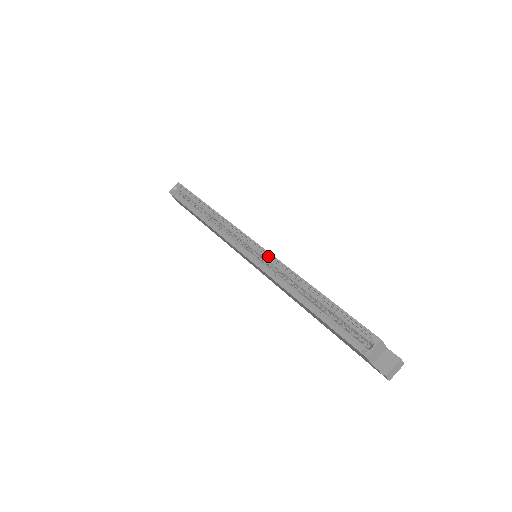
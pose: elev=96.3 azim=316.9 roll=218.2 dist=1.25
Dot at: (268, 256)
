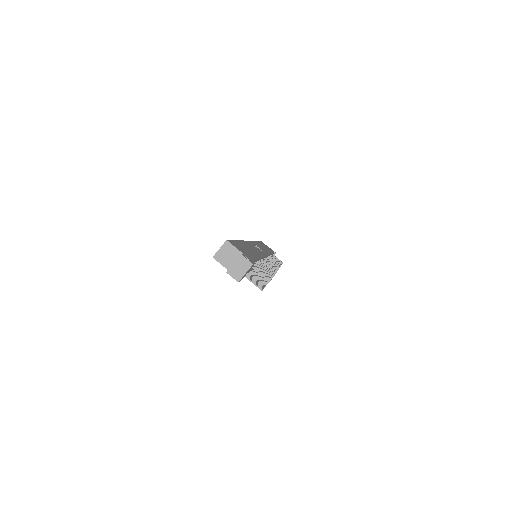
Dot at: occluded
